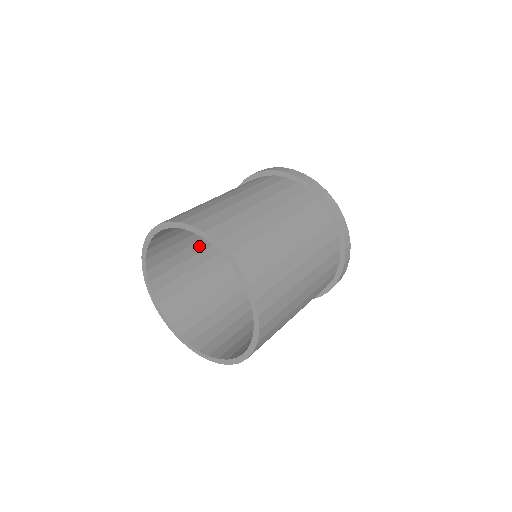
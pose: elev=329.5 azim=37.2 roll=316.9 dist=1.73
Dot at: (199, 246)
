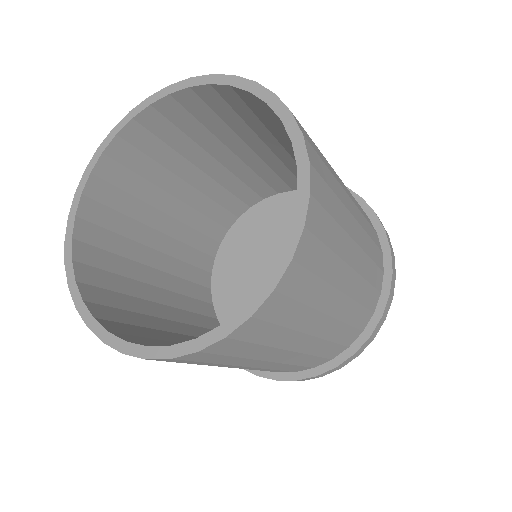
Dot at: (169, 313)
